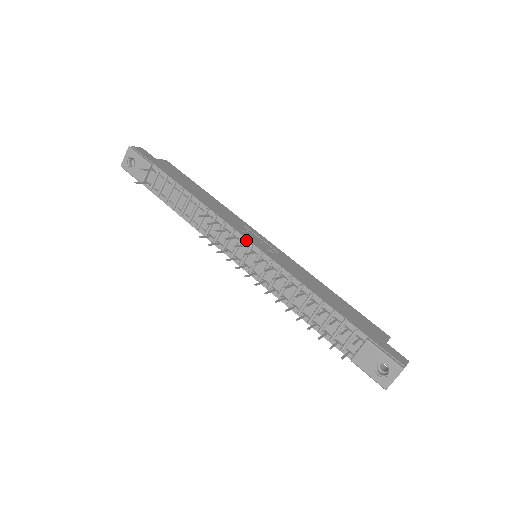
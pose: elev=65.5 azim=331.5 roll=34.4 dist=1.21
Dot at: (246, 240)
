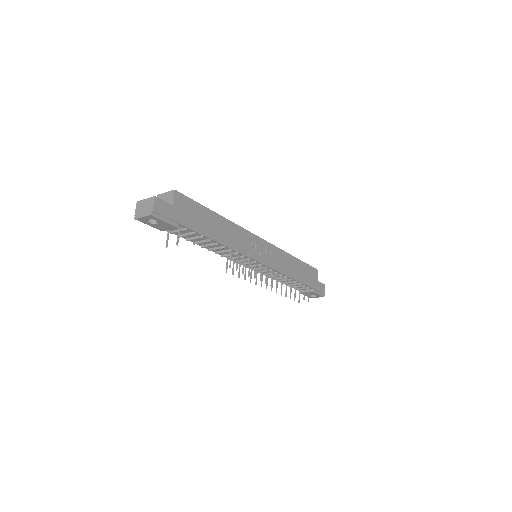
Dot at: (258, 262)
